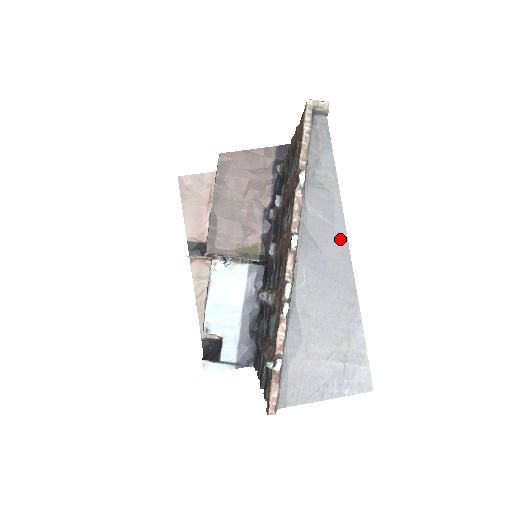
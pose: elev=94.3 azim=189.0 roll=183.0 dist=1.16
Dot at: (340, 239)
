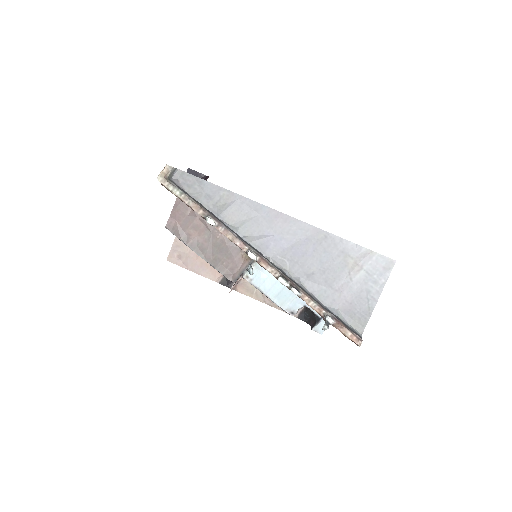
Dot at: (272, 216)
